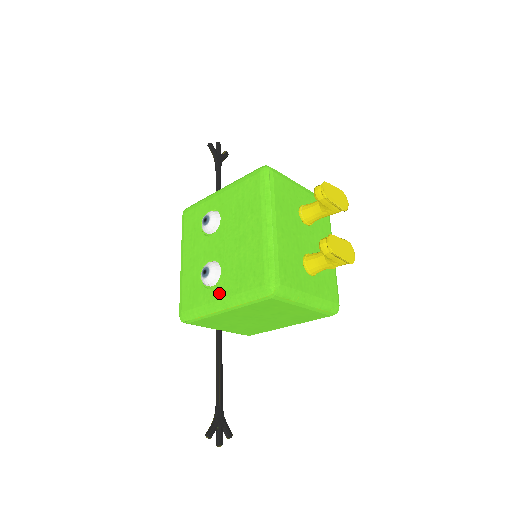
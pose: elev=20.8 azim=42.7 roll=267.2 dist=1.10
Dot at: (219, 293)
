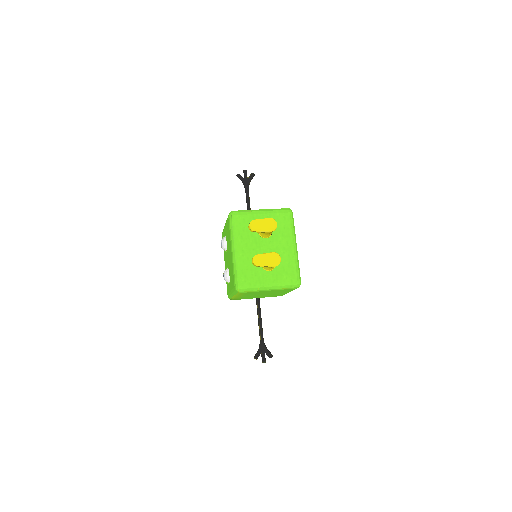
Dot at: (230, 287)
